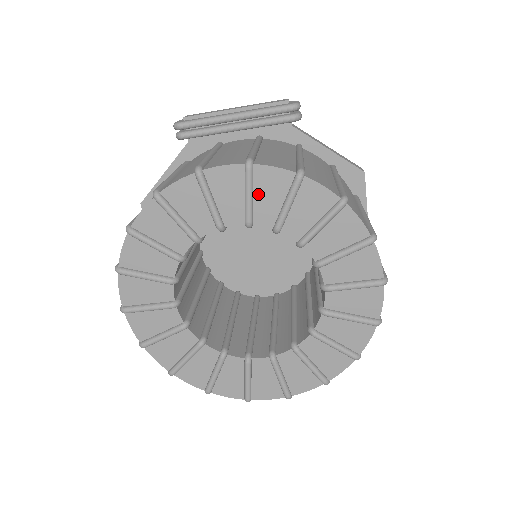
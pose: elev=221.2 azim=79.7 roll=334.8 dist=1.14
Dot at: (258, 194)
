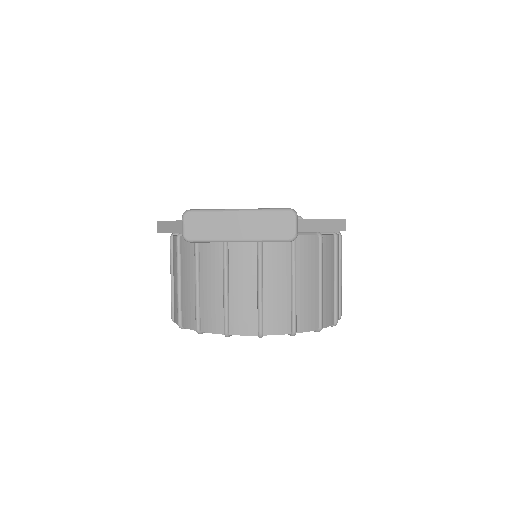
Dot at: occluded
